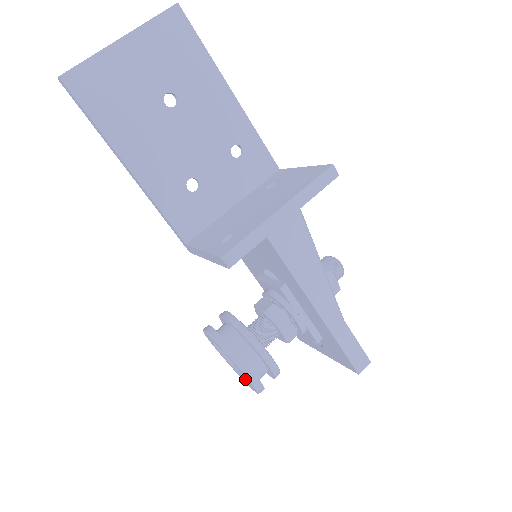
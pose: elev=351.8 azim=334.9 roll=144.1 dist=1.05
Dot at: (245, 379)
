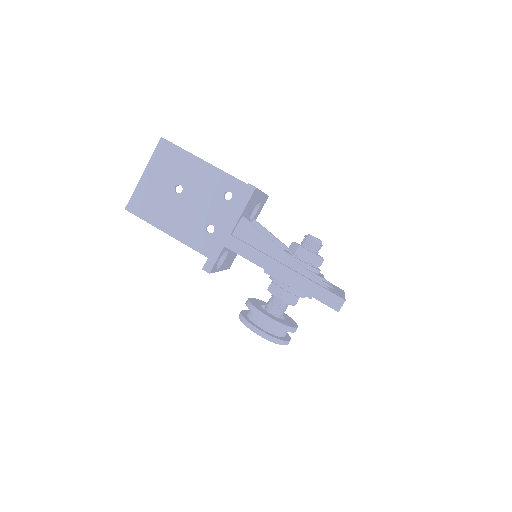
Dot at: occluded
